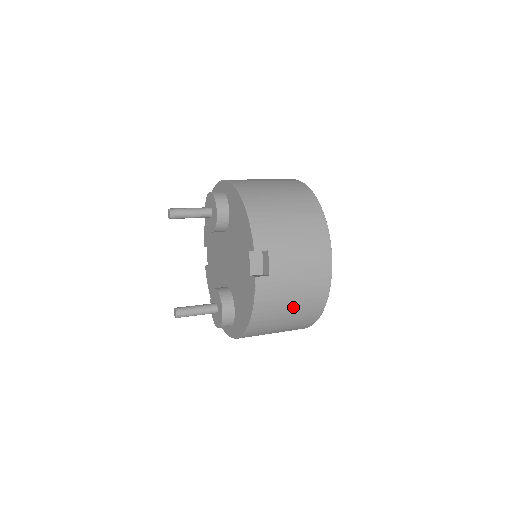
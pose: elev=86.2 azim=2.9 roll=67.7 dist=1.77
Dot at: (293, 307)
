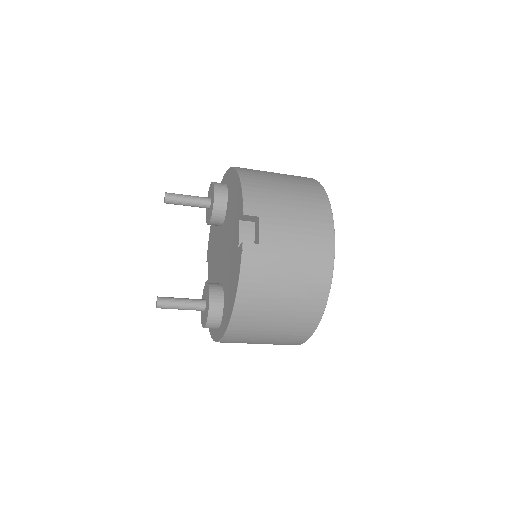
Dot at: (287, 291)
